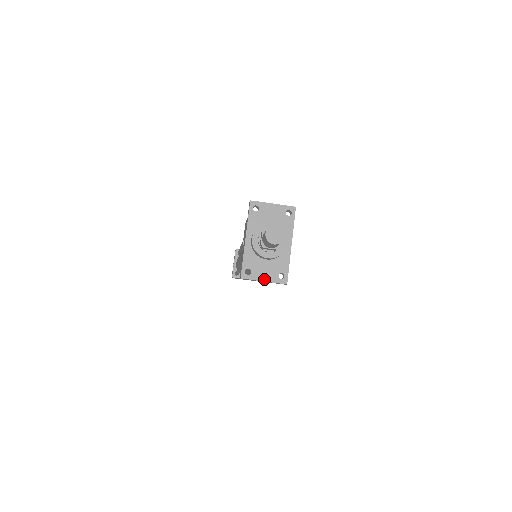
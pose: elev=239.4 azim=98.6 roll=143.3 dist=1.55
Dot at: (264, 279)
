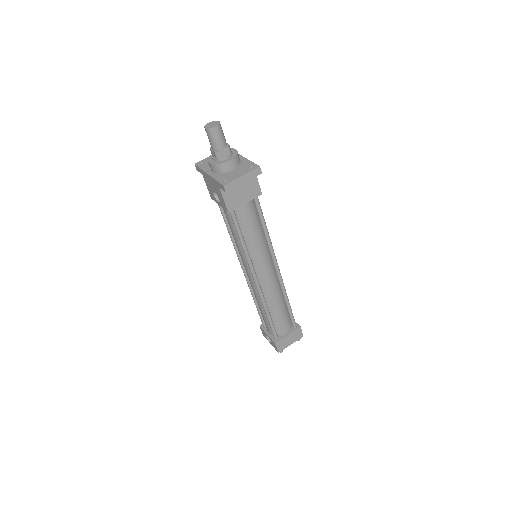
Dot at: (241, 175)
